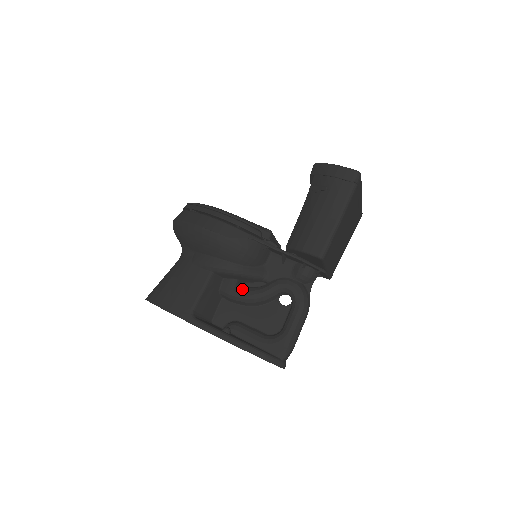
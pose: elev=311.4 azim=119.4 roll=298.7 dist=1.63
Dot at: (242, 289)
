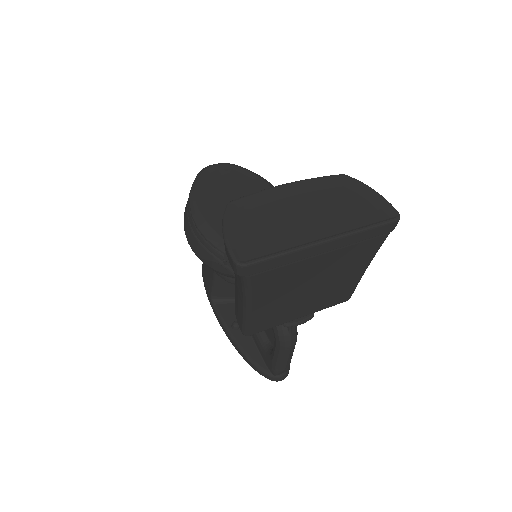
Dot at: occluded
